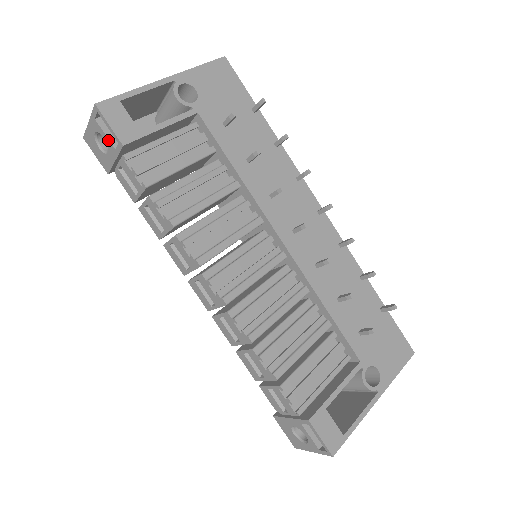
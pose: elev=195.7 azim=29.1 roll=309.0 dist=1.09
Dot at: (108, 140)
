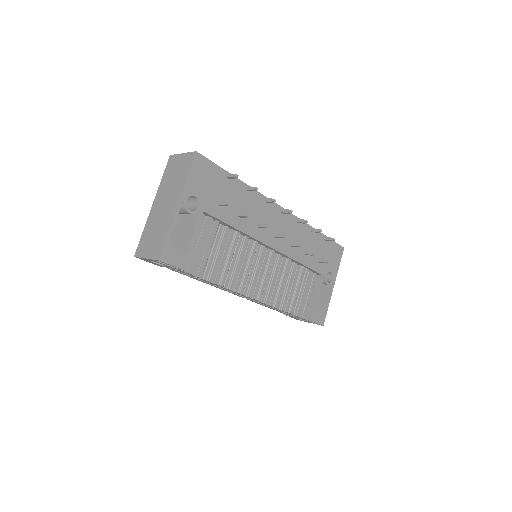
Dot at: occluded
